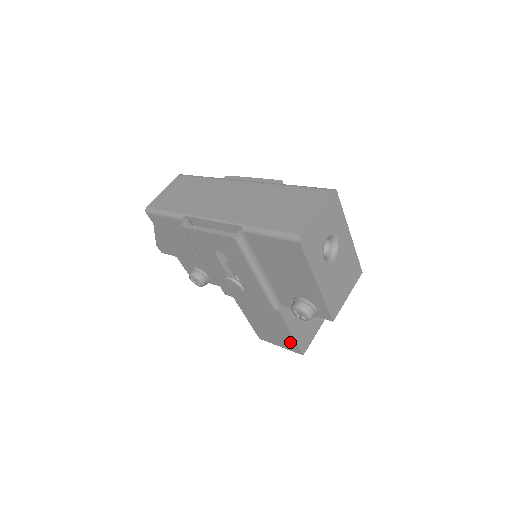
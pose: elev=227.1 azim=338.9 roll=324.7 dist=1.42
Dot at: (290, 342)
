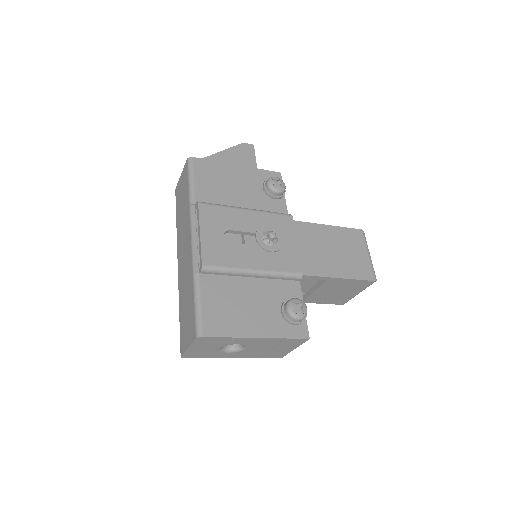
Dot at: occluded
